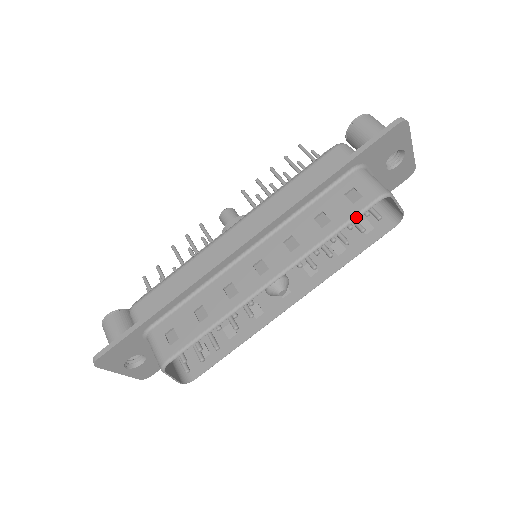
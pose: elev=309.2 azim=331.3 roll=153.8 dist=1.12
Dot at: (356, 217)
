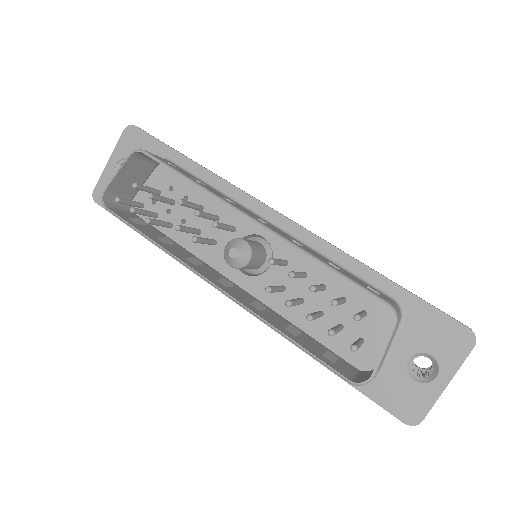
Dot at: (355, 283)
